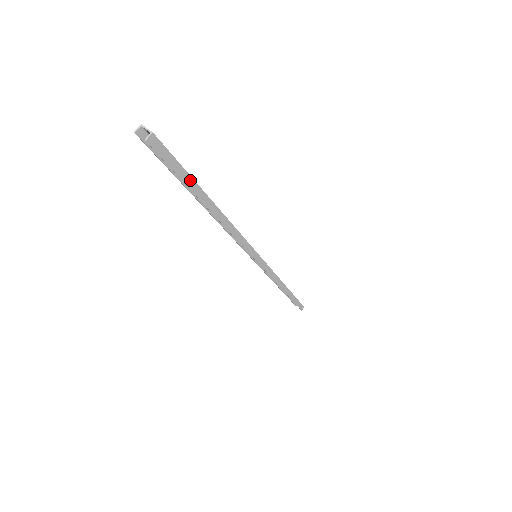
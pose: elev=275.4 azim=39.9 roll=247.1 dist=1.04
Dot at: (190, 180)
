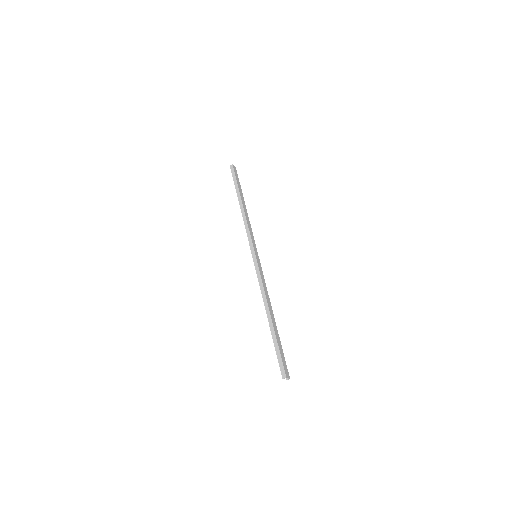
Dot at: (280, 345)
